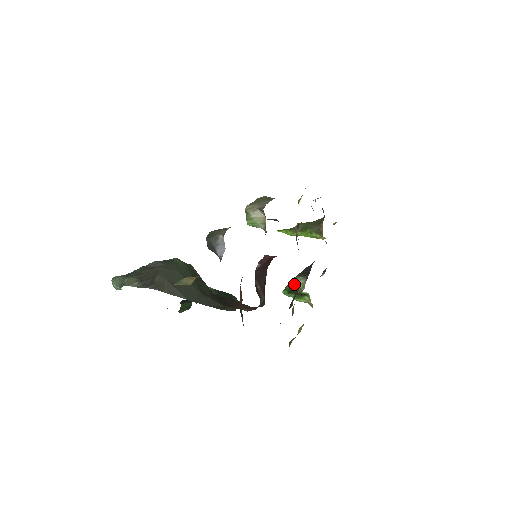
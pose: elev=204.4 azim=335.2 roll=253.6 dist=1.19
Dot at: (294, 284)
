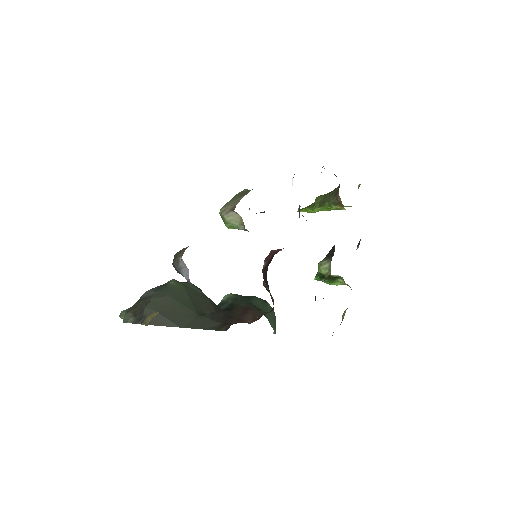
Dot at: (320, 270)
